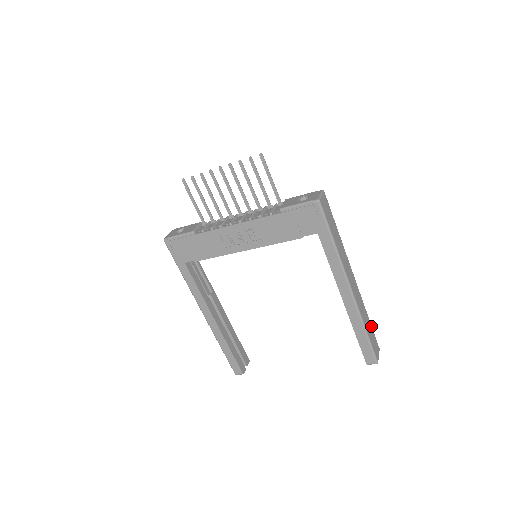
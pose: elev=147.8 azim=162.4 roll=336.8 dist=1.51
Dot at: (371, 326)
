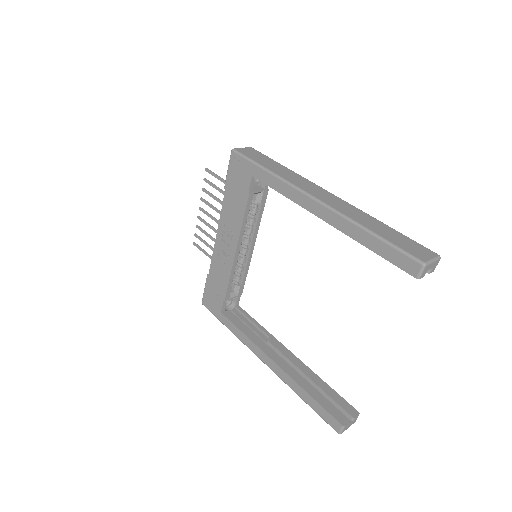
Dot at: (397, 232)
